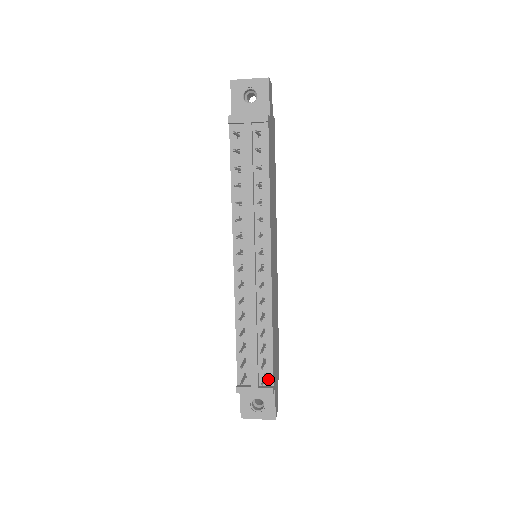
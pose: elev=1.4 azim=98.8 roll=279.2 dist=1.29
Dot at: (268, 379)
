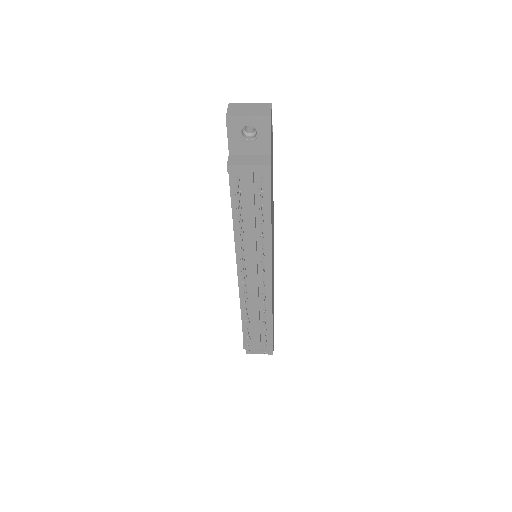
Dot at: (268, 340)
